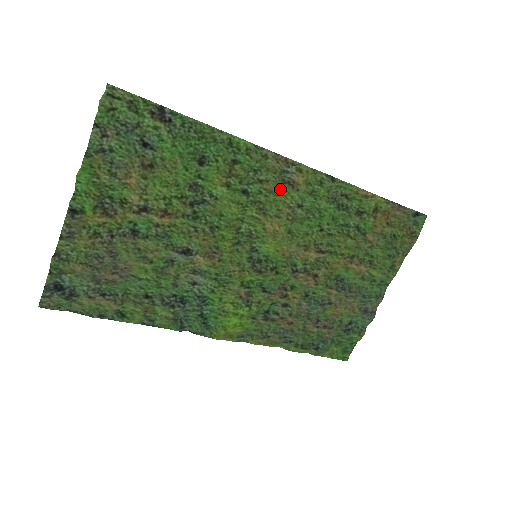
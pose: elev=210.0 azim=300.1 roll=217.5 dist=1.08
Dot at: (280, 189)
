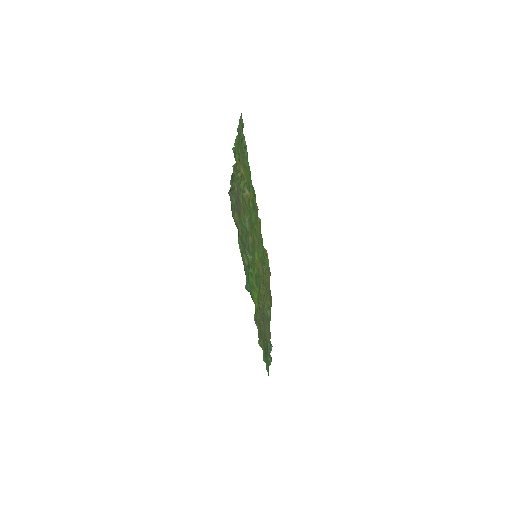
Dot at: (258, 222)
